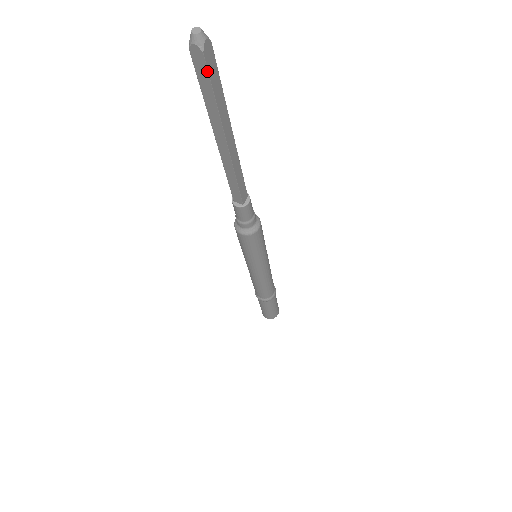
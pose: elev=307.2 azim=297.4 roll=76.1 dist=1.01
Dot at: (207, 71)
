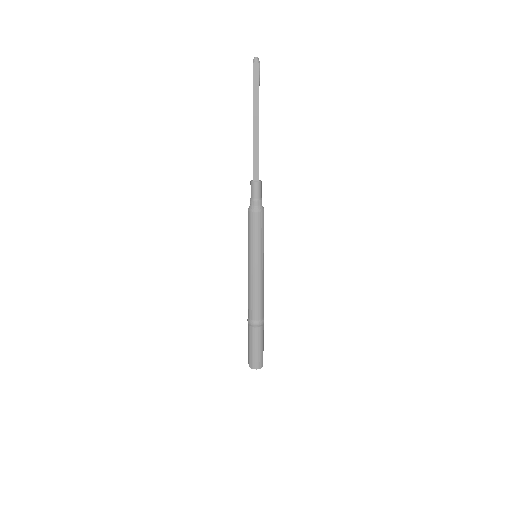
Dot at: (259, 75)
